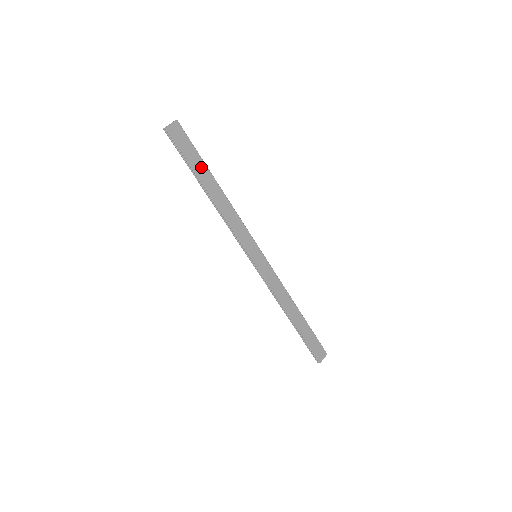
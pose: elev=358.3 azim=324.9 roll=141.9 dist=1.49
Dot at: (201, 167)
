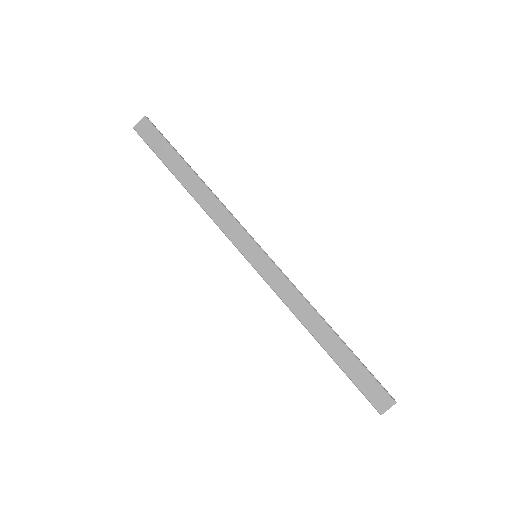
Dot at: (175, 160)
